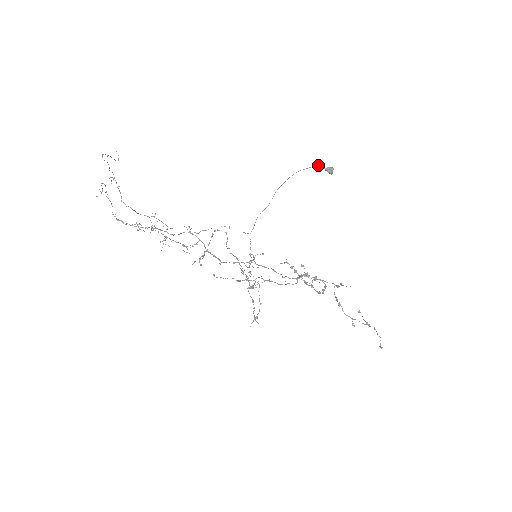
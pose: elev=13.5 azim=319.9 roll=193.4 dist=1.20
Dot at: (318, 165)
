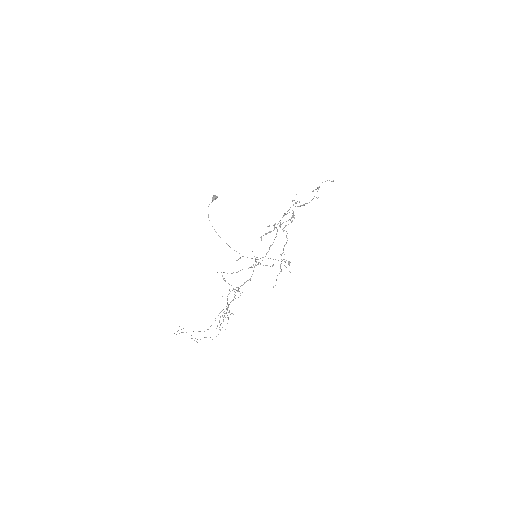
Dot at: occluded
